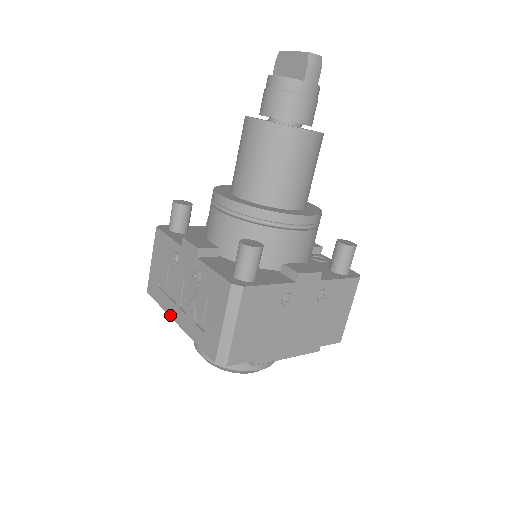
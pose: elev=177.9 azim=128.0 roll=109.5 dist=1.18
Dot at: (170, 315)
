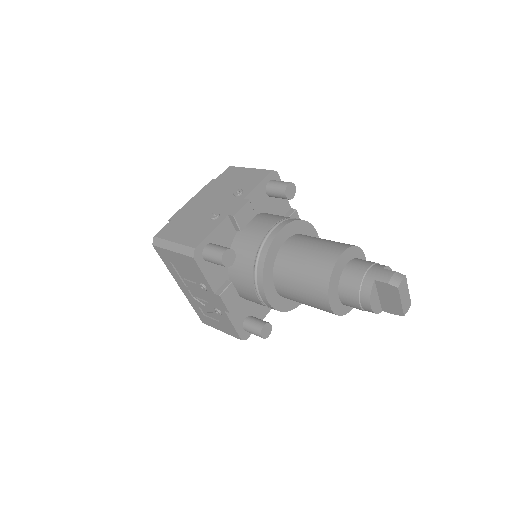
Dot at: (175, 280)
